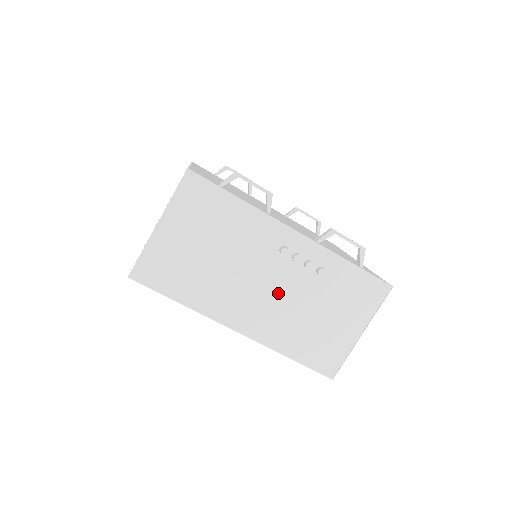
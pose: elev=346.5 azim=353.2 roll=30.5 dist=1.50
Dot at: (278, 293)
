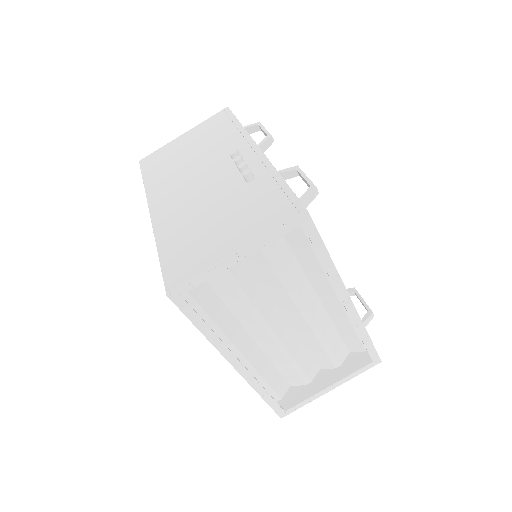
Dot at: (204, 191)
